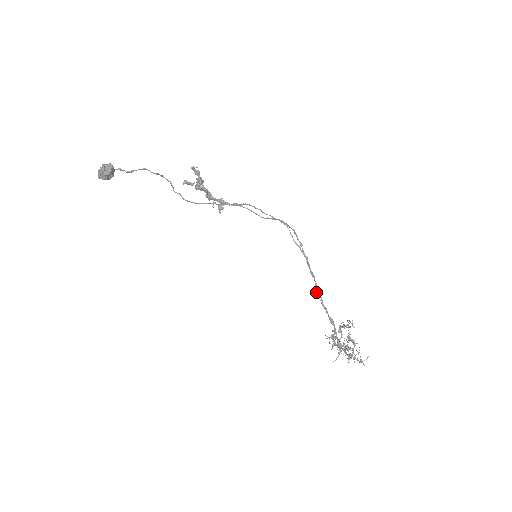
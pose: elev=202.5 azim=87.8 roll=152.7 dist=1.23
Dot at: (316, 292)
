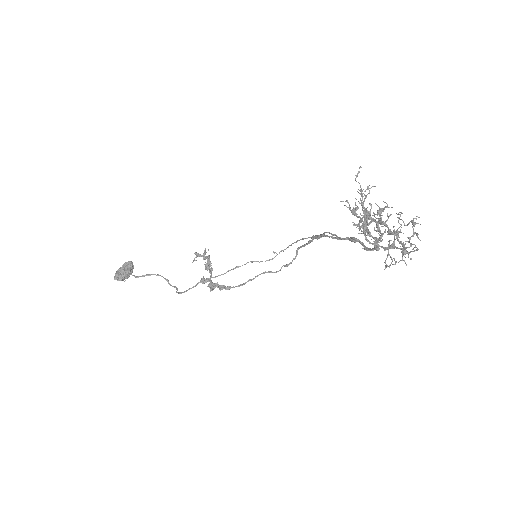
Dot at: occluded
